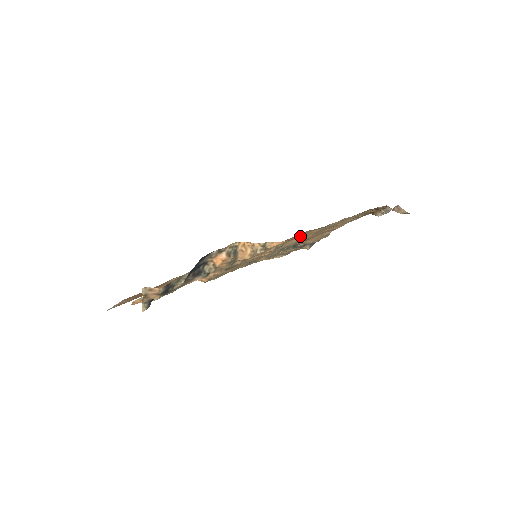
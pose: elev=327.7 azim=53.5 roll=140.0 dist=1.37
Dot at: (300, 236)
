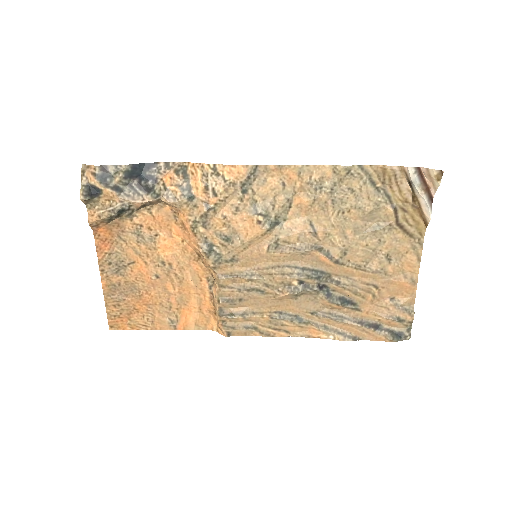
Dot at: (285, 201)
